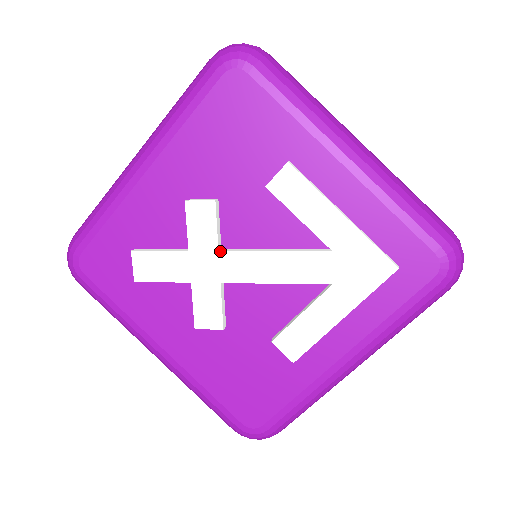
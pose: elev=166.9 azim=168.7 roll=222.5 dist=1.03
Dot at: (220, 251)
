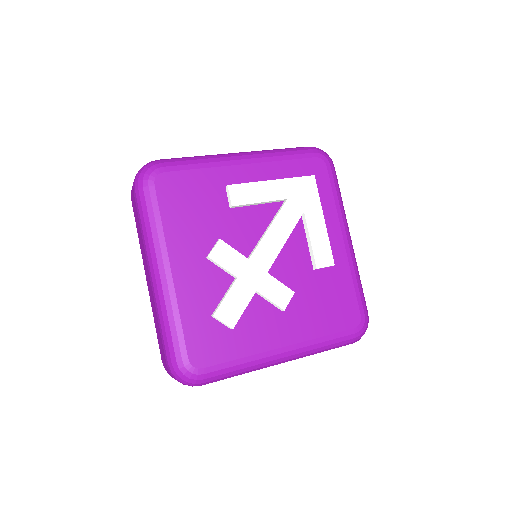
Dot at: (249, 259)
